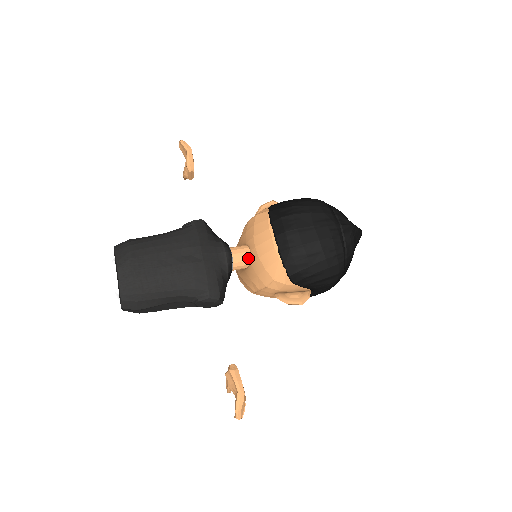
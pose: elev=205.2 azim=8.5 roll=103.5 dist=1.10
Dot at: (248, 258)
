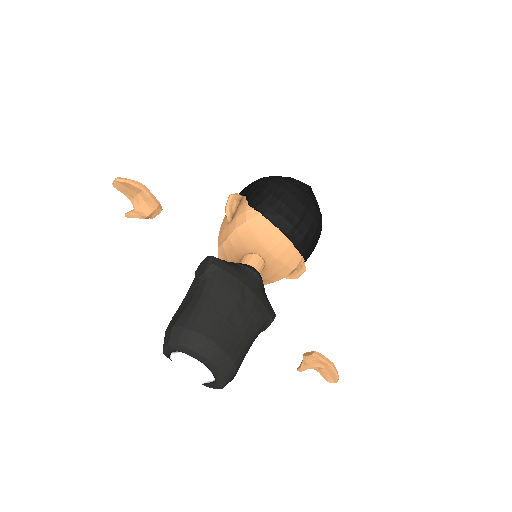
Dot at: (263, 264)
